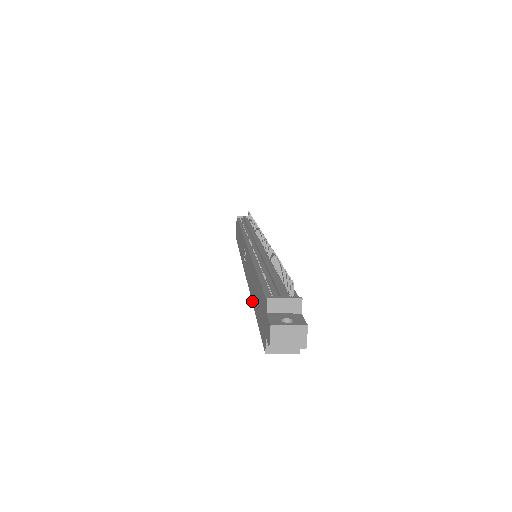
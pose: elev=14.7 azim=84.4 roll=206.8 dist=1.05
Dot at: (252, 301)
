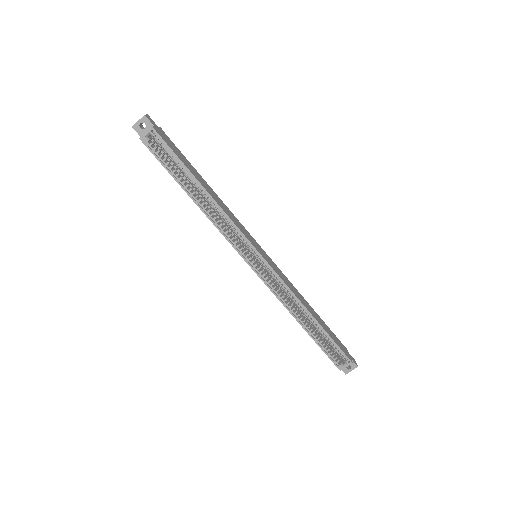
Dot at: (195, 203)
